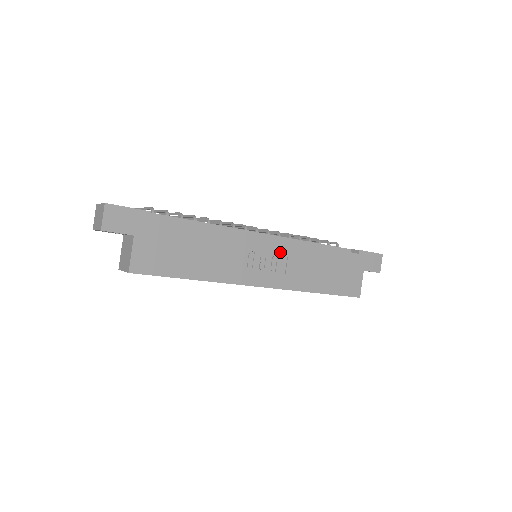
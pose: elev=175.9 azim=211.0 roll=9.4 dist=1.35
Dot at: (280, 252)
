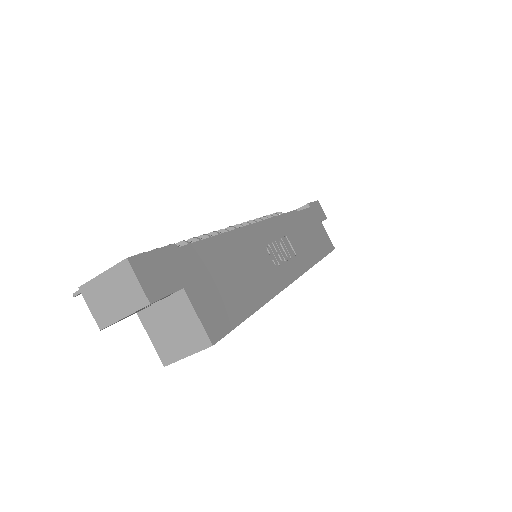
Dot at: (280, 233)
